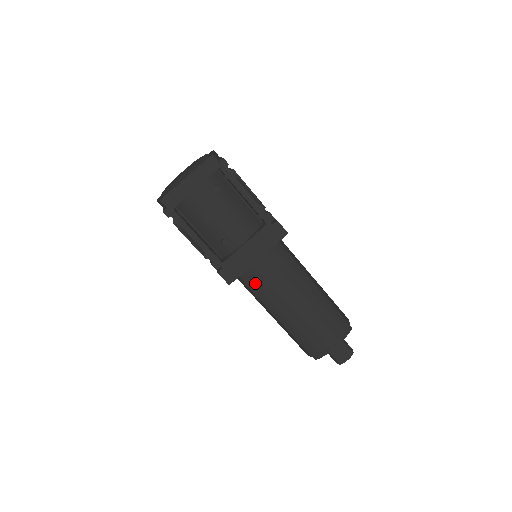
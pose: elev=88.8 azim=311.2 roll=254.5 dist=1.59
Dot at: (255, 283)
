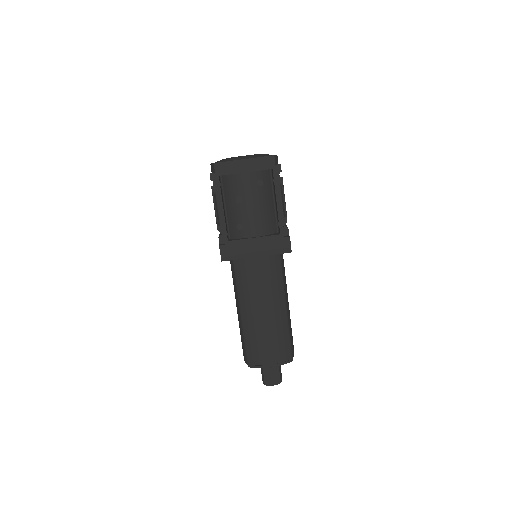
Dot at: (242, 274)
